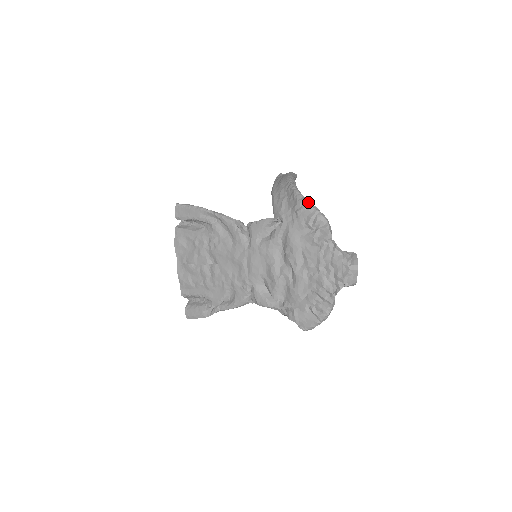
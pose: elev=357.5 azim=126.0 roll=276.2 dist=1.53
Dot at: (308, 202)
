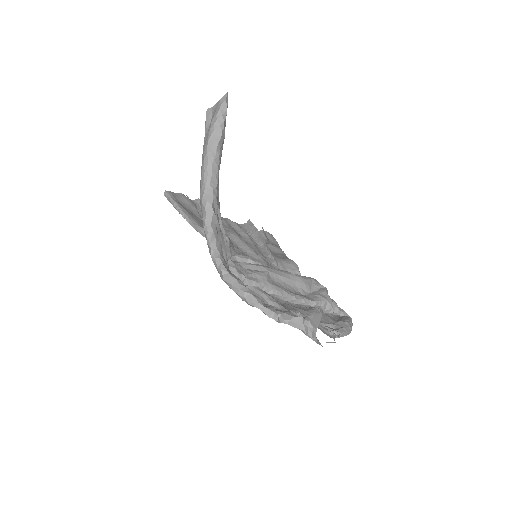
Dot at: (227, 283)
